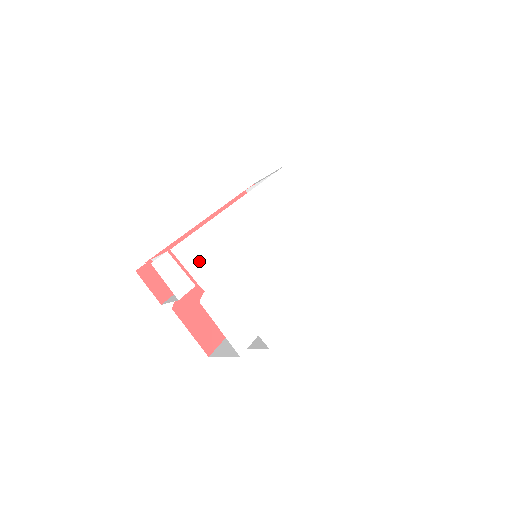
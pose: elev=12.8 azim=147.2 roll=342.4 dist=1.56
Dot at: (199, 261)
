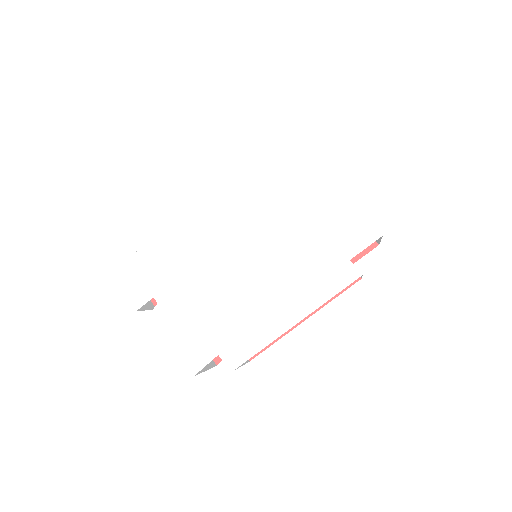
Dot at: (154, 271)
